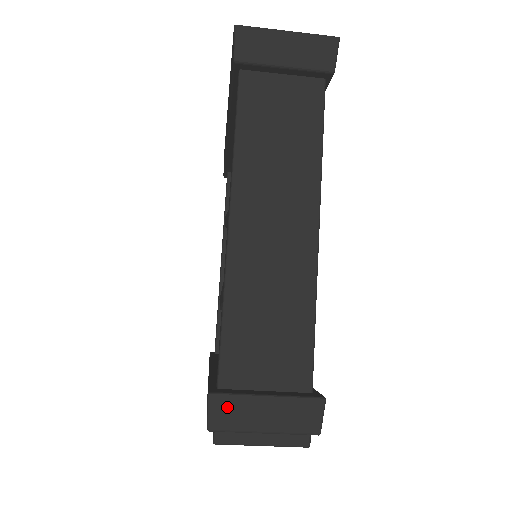
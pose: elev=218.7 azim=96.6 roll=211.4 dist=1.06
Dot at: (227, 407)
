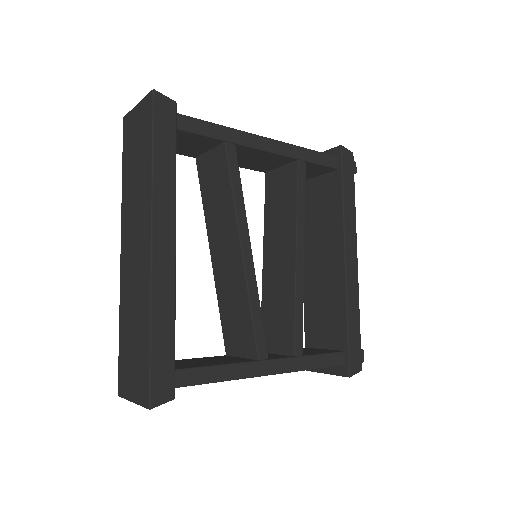
Dot at: occluded
